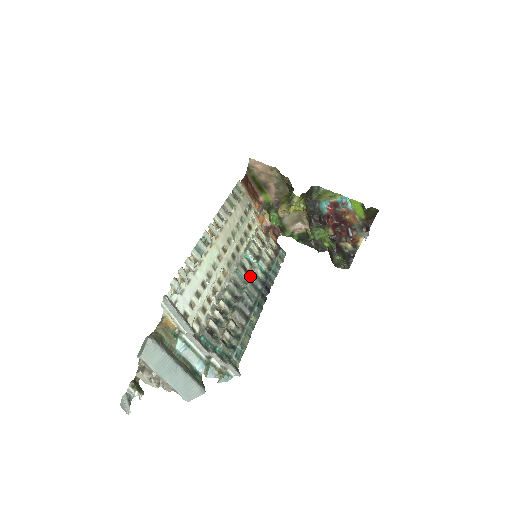
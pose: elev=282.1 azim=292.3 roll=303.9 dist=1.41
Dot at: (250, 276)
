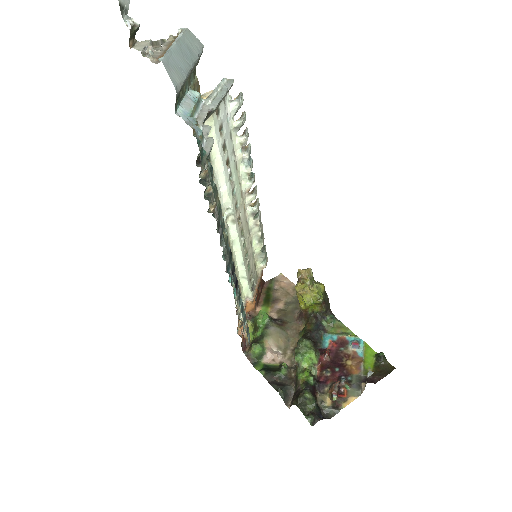
Dot at: occluded
